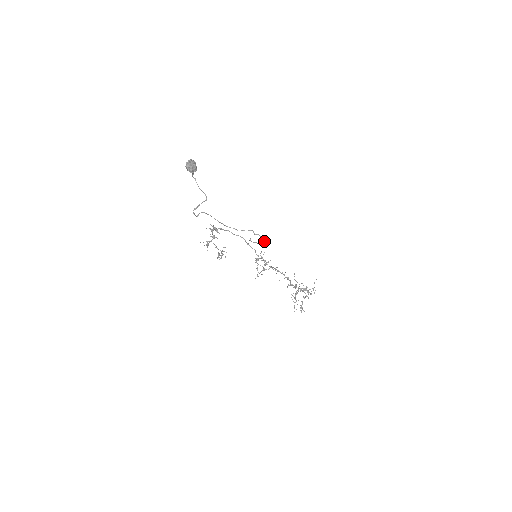
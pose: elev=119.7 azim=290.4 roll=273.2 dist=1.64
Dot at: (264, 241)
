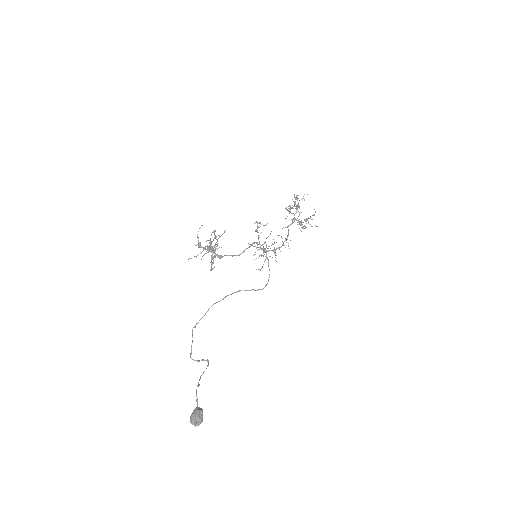
Dot at: (269, 277)
